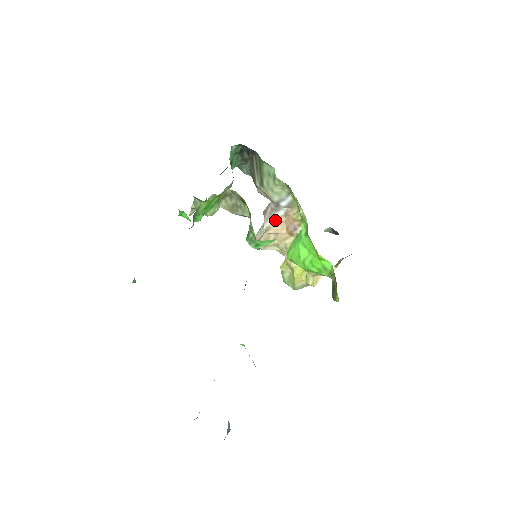
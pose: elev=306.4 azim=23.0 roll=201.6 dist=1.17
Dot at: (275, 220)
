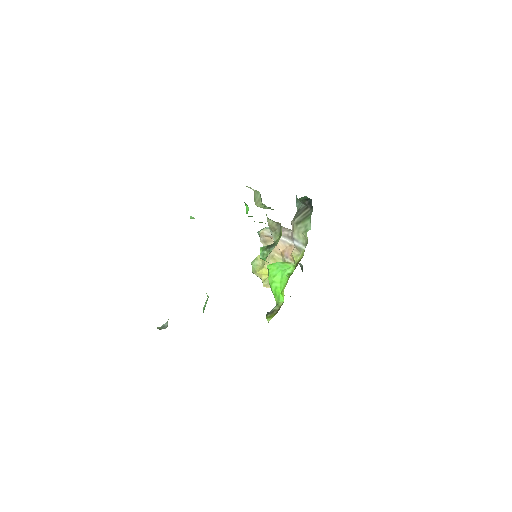
Dot at: (283, 240)
